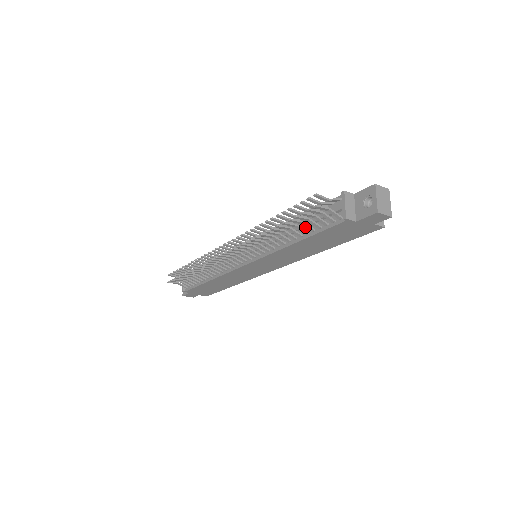
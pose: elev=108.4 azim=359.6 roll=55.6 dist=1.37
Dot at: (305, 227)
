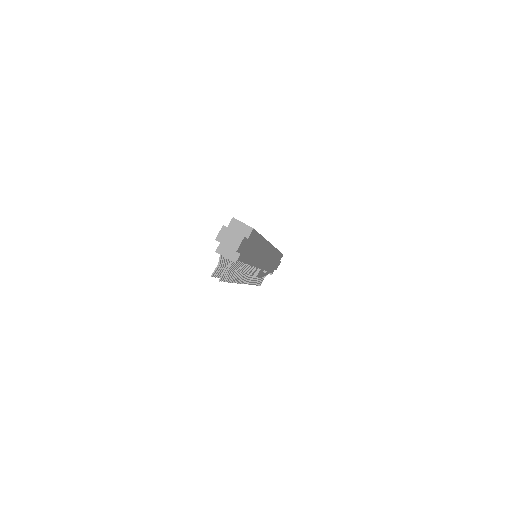
Dot at: occluded
